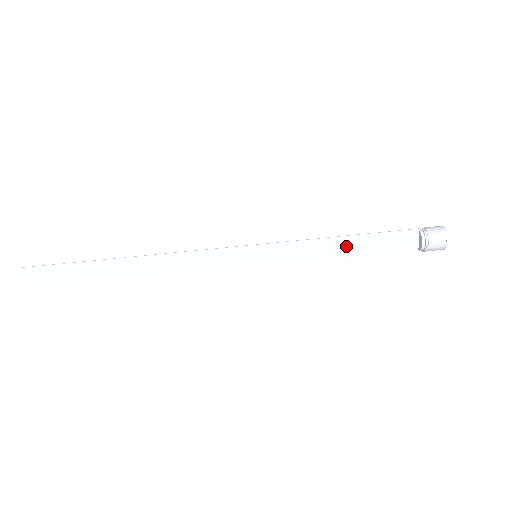
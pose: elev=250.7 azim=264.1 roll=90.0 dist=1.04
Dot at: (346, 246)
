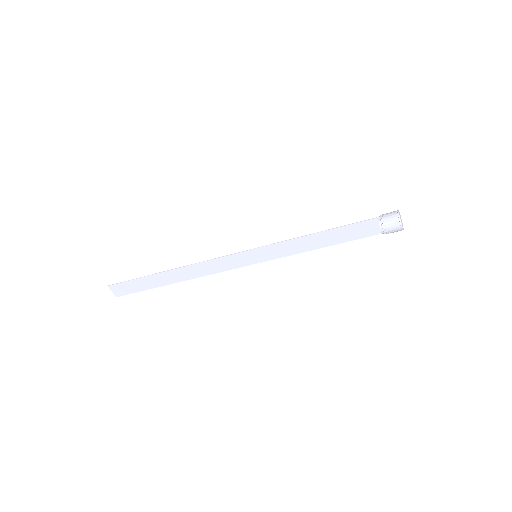
Dot at: (321, 239)
